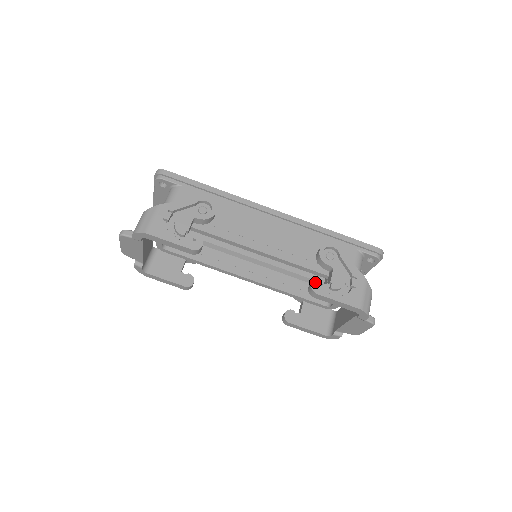
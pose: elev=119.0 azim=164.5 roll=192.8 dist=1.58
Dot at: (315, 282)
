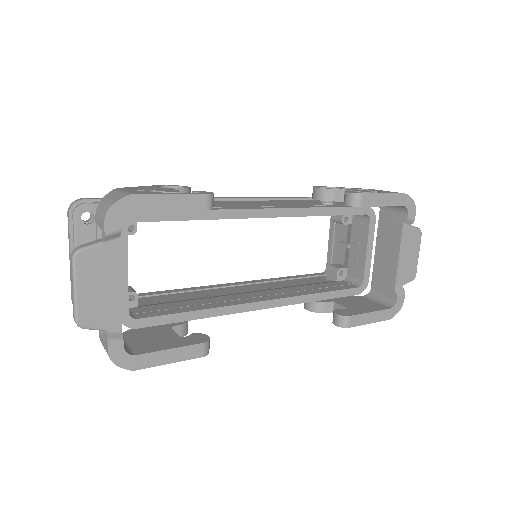
Dot at: (348, 192)
